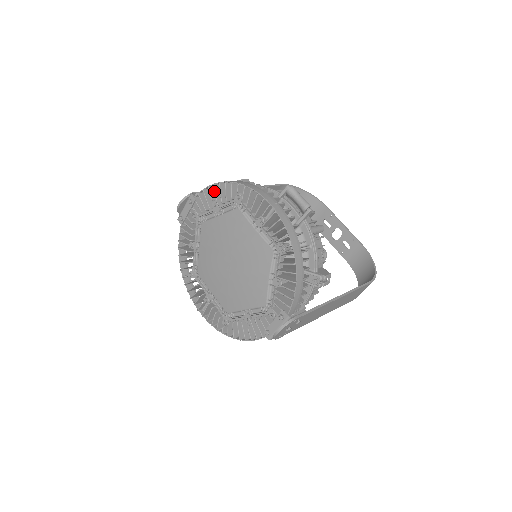
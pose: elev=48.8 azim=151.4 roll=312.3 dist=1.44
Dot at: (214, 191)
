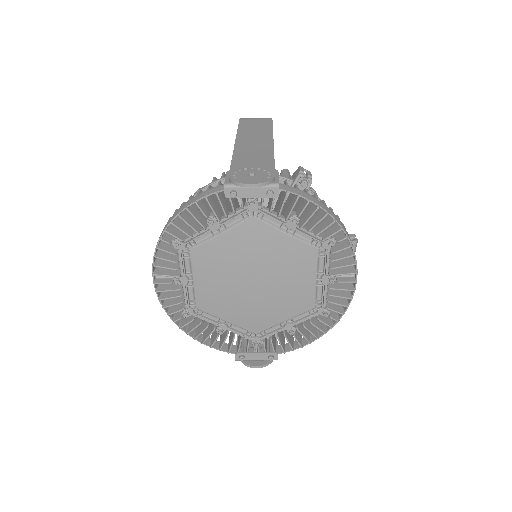
Dot at: occluded
